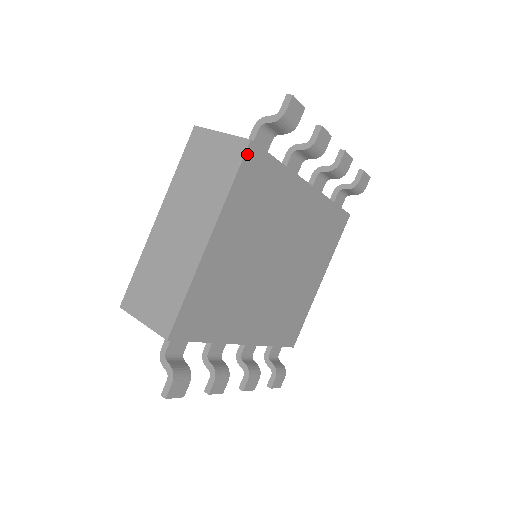
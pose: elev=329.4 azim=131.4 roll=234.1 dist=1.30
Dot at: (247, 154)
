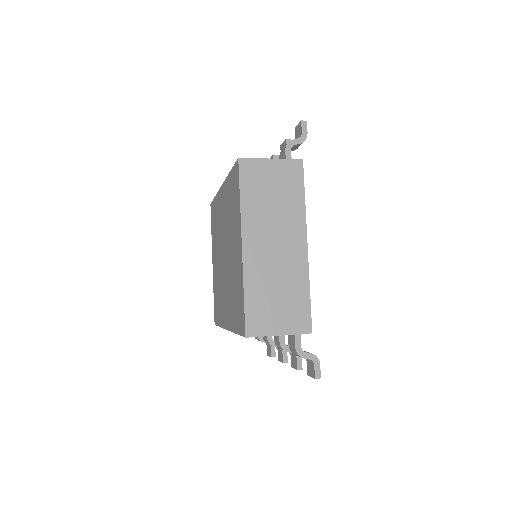
Dot at: (302, 171)
